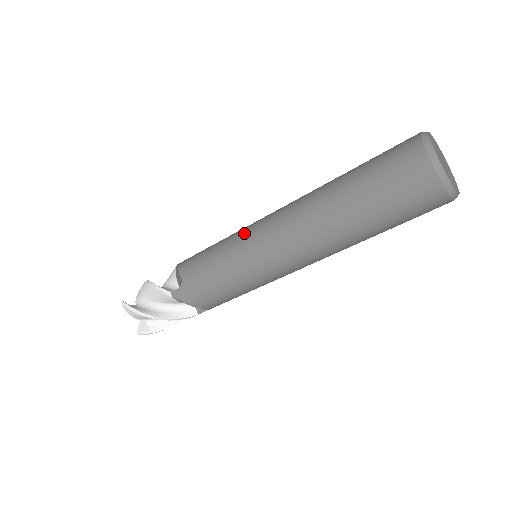
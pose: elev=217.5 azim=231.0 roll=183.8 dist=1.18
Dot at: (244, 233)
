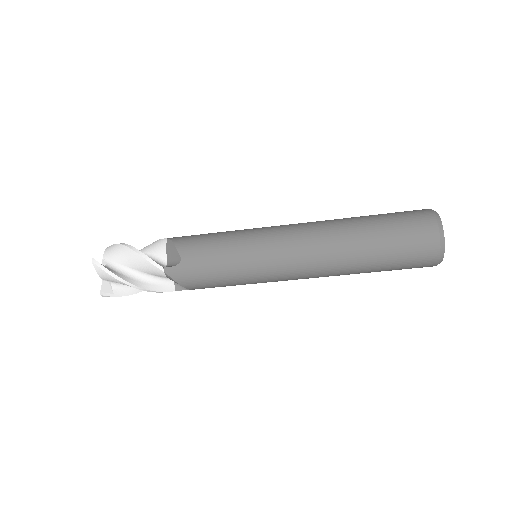
Dot at: (261, 237)
